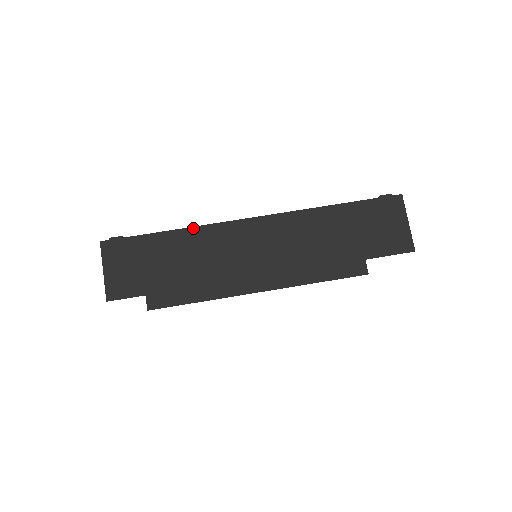
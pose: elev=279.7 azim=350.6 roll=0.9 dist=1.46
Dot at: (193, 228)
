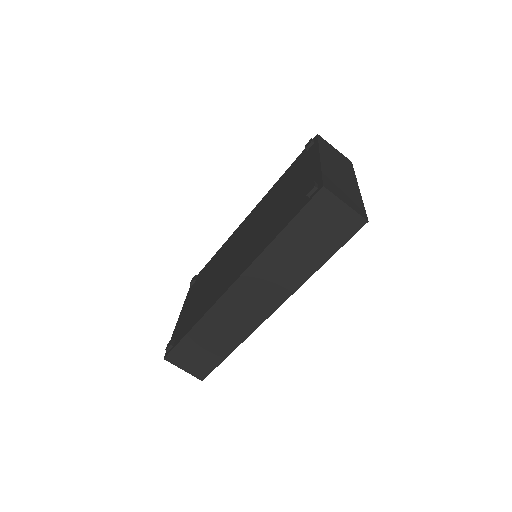
Dot at: (203, 317)
